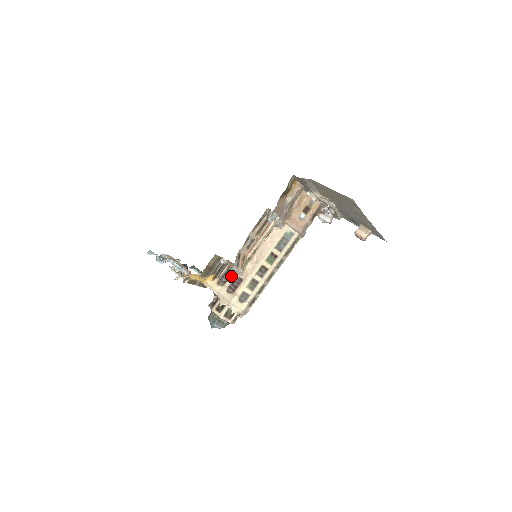
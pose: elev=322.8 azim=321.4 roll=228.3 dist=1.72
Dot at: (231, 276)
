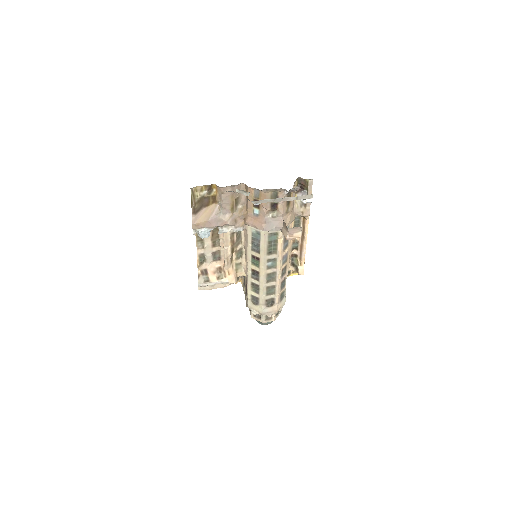
Dot at: occluded
